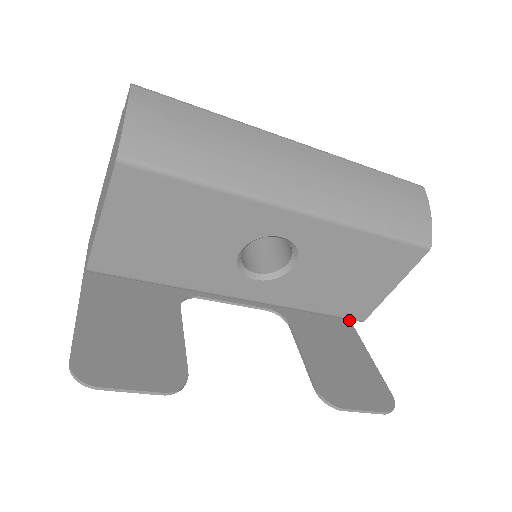
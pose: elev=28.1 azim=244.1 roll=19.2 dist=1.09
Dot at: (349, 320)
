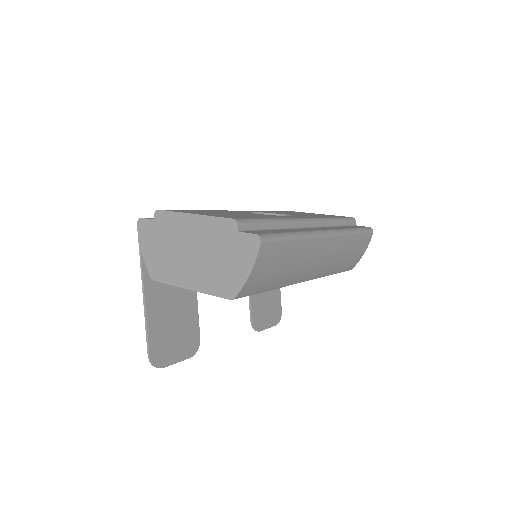
Dot at: occluded
